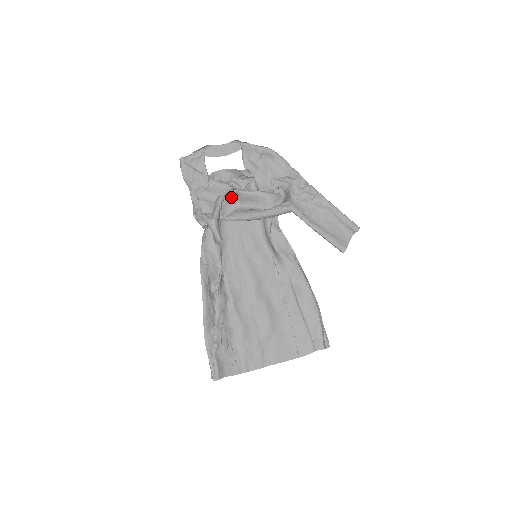
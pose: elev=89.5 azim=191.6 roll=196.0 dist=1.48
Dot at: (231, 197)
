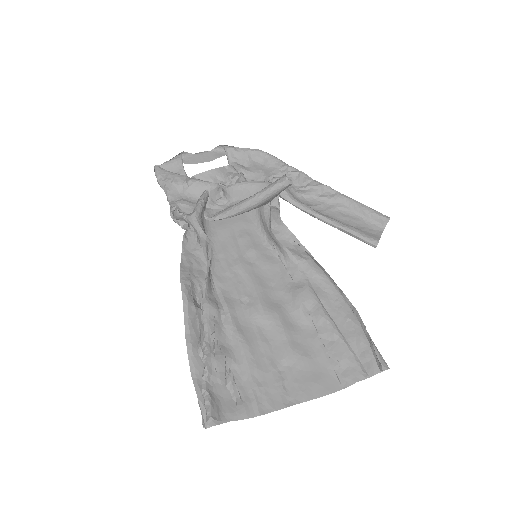
Dot at: (218, 198)
